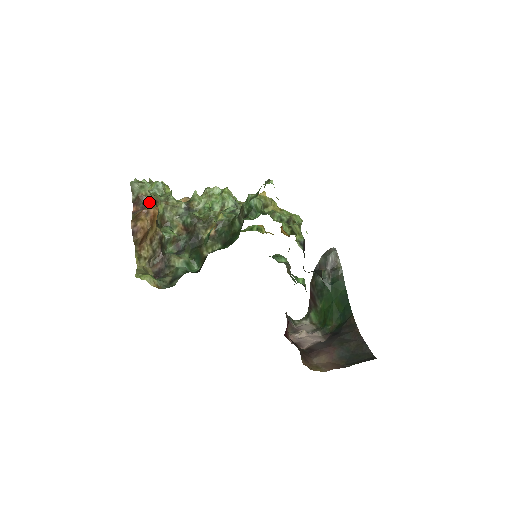
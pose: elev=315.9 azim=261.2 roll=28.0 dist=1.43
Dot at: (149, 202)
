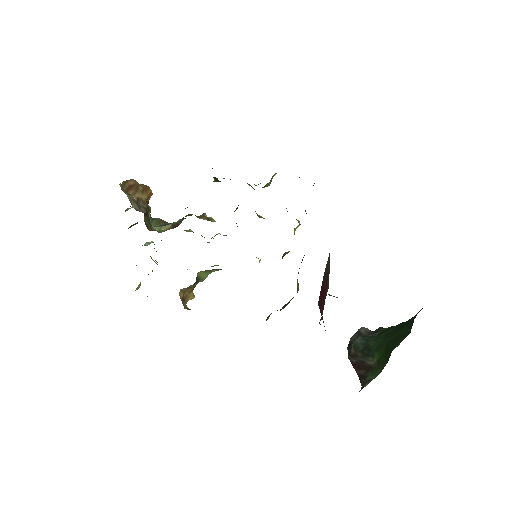
Dot at: occluded
